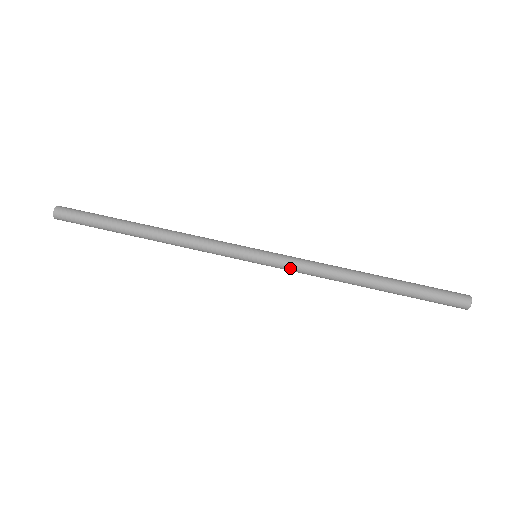
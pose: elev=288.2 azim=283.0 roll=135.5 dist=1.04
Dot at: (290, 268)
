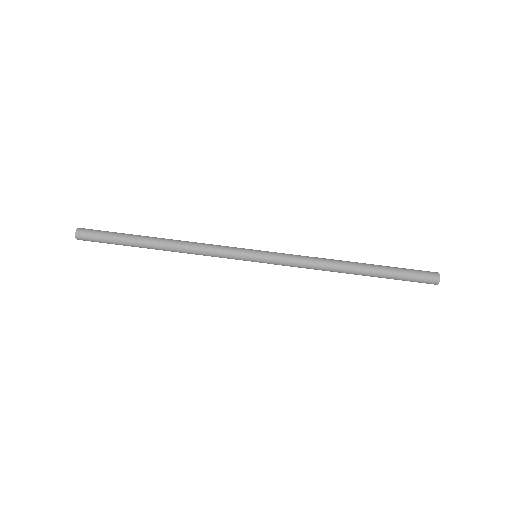
Dot at: (286, 263)
